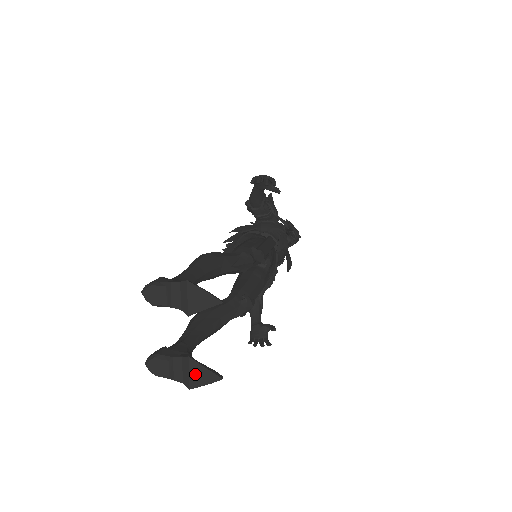
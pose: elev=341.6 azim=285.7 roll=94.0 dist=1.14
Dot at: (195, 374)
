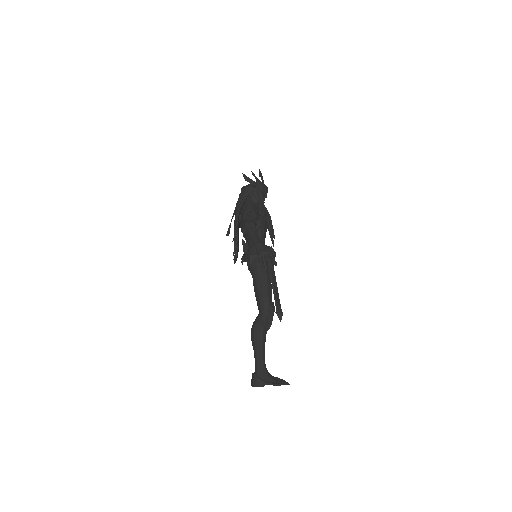
Dot at: occluded
